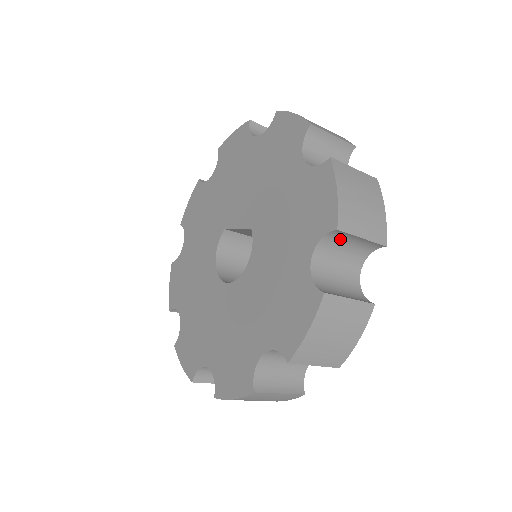
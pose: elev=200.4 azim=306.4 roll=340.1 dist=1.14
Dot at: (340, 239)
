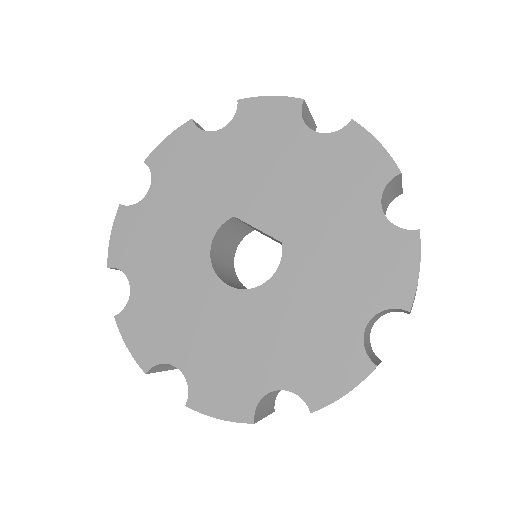
Dot at: (394, 309)
